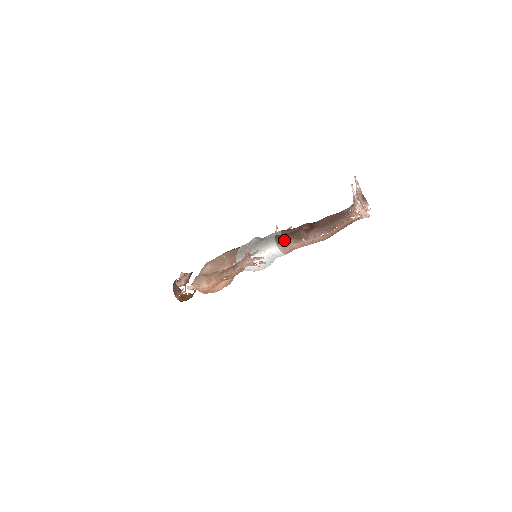
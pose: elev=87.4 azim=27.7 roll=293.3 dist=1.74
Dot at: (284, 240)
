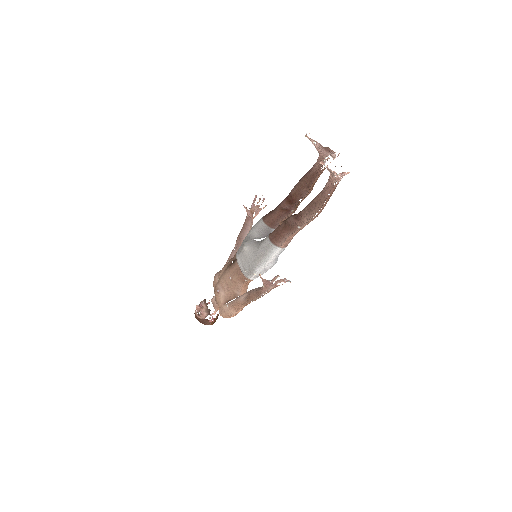
Dot at: (281, 239)
